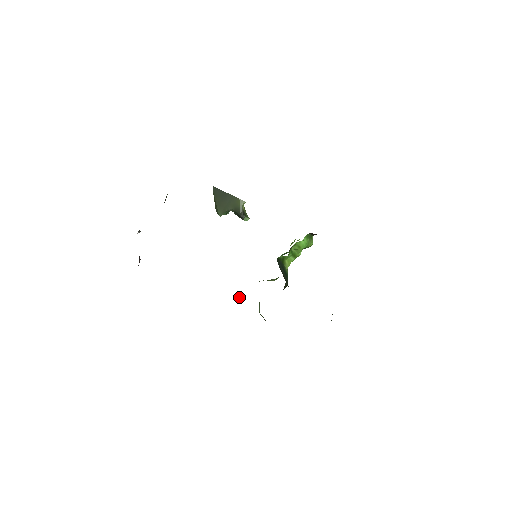
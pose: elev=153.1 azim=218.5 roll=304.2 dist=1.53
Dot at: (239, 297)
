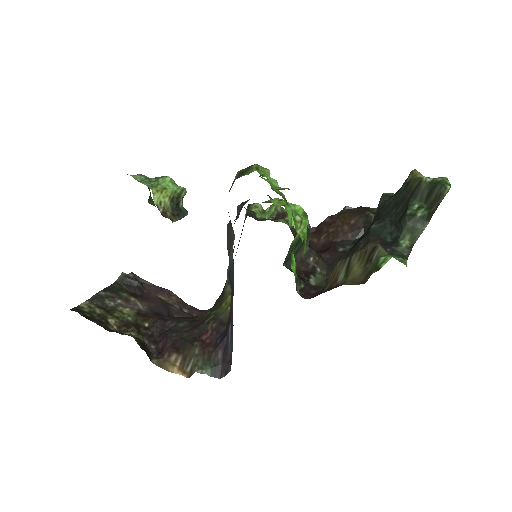
Dot at: (259, 206)
